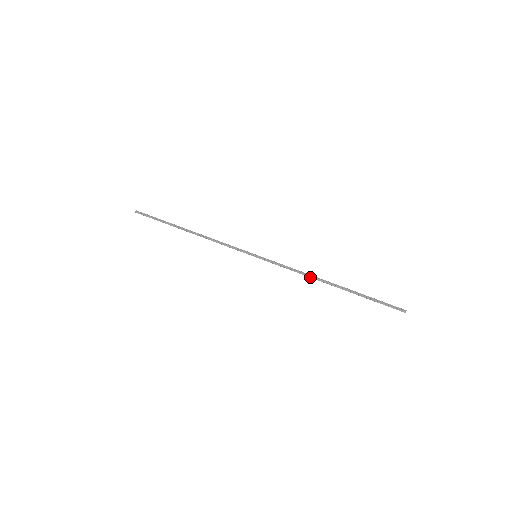
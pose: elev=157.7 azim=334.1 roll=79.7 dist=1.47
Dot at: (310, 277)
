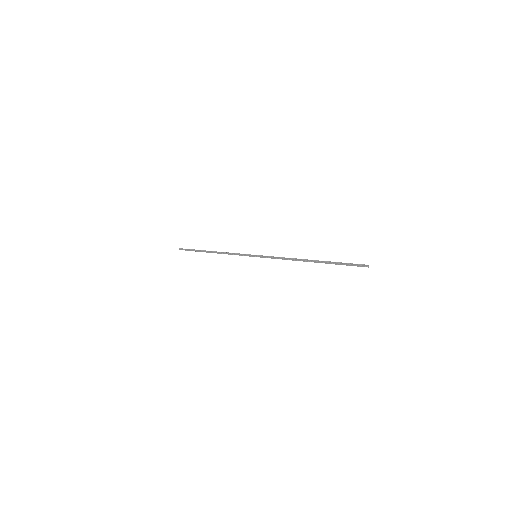
Dot at: (294, 260)
